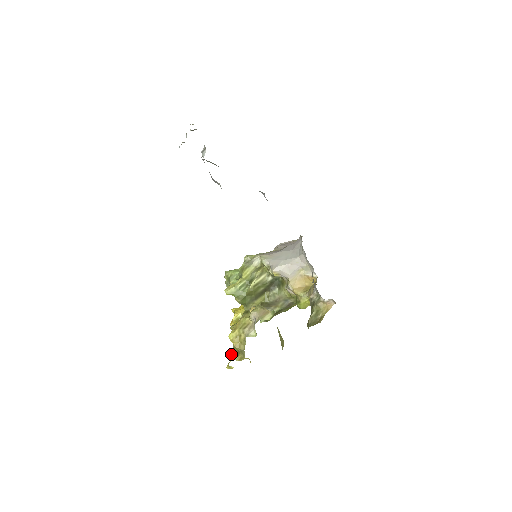
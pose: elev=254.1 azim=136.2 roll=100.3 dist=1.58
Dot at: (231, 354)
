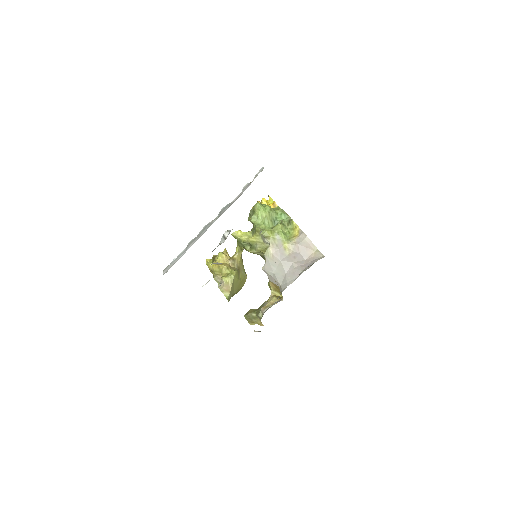
Dot at: (212, 259)
